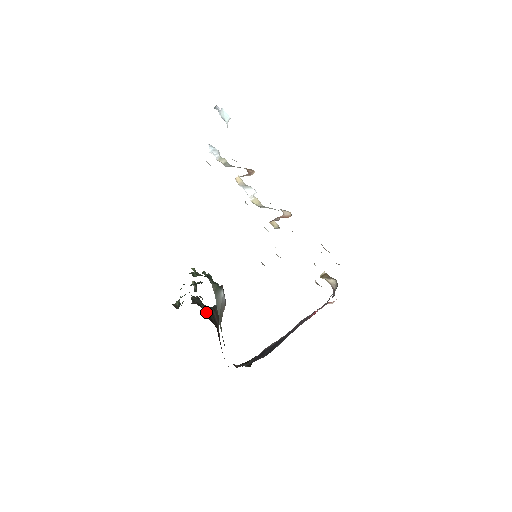
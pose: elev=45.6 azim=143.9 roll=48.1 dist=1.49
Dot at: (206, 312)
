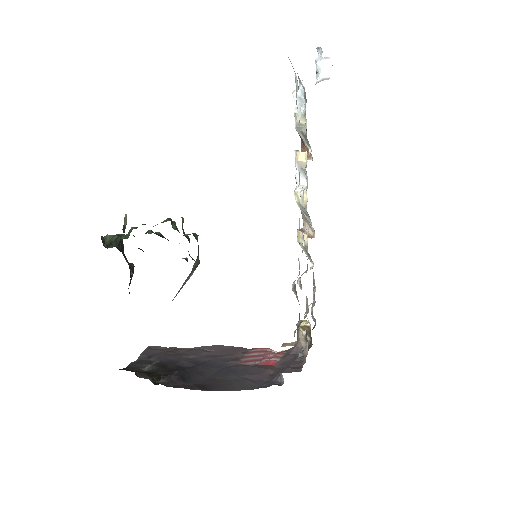
Dot at: occluded
